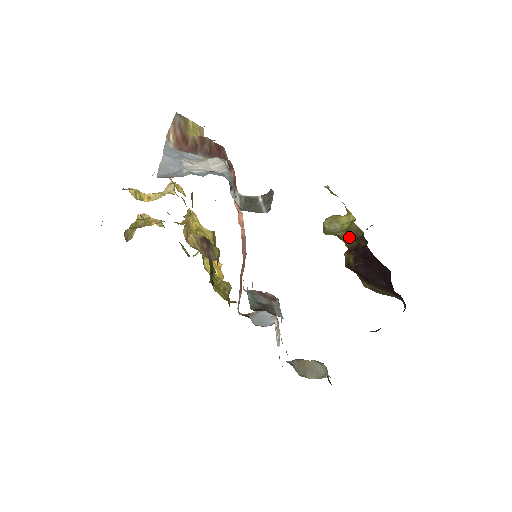
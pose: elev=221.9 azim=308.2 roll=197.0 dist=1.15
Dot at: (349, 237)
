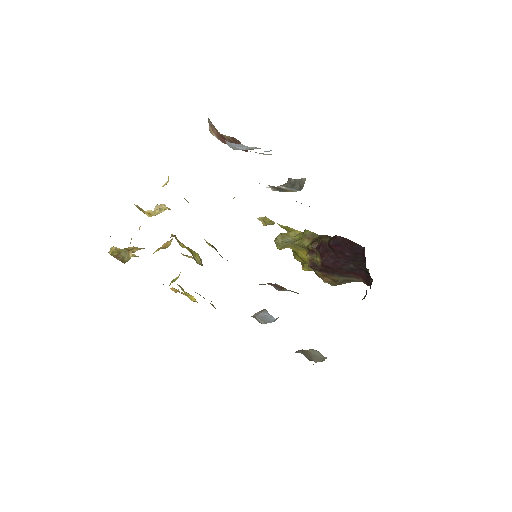
Dot at: (307, 242)
